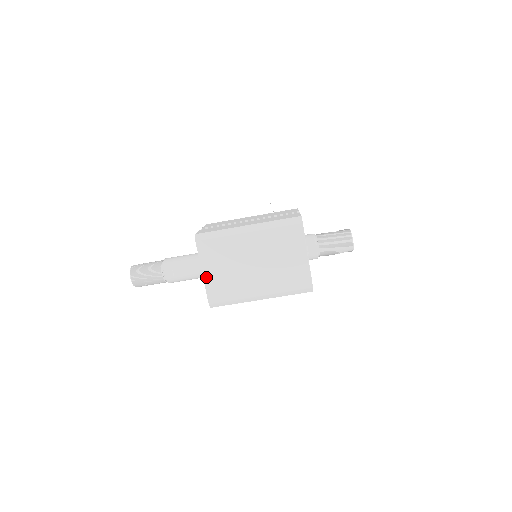
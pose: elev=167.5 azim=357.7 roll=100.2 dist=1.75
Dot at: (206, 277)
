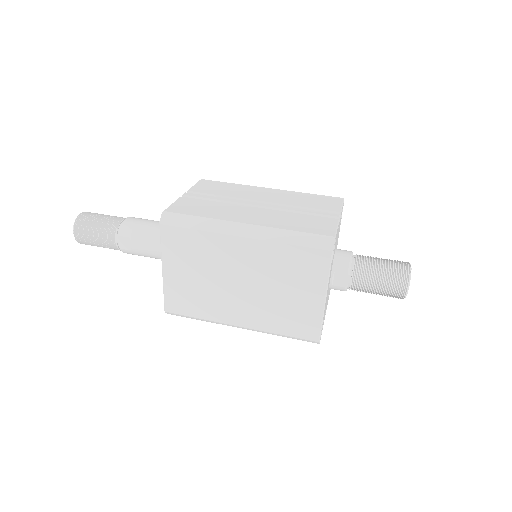
Dot at: (167, 277)
